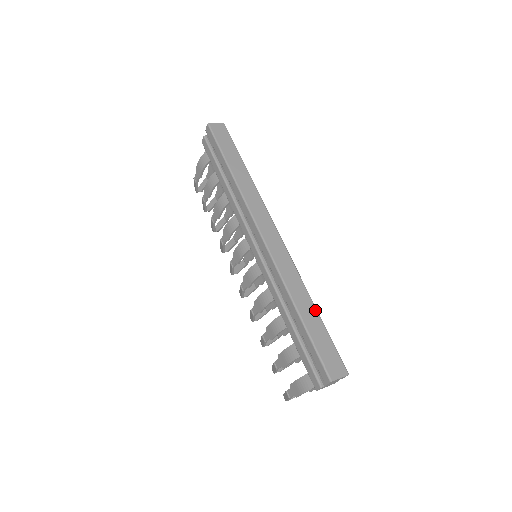
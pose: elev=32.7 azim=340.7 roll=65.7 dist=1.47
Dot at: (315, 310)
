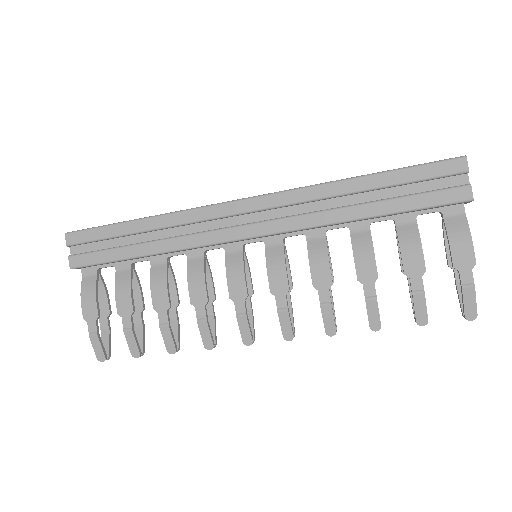
Dot at: occluded
